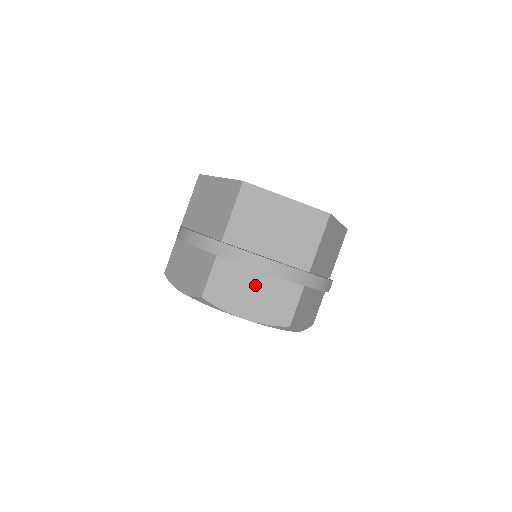
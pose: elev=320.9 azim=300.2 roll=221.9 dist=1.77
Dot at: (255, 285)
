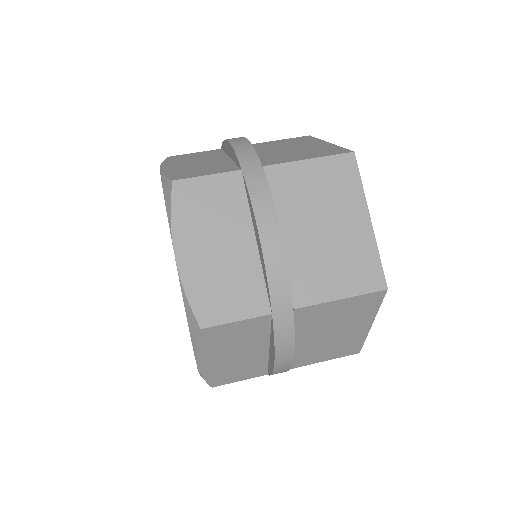
Dot at: (232, 243)
